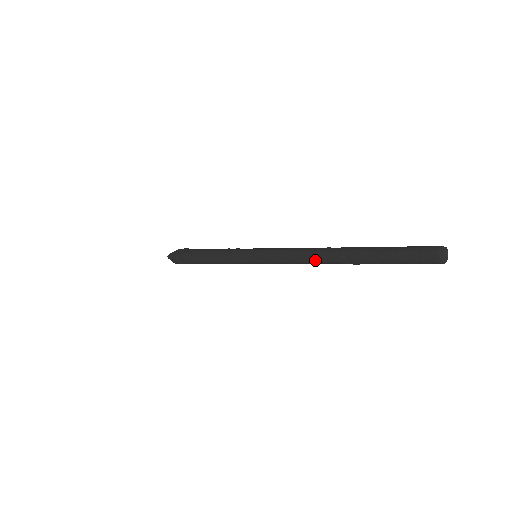
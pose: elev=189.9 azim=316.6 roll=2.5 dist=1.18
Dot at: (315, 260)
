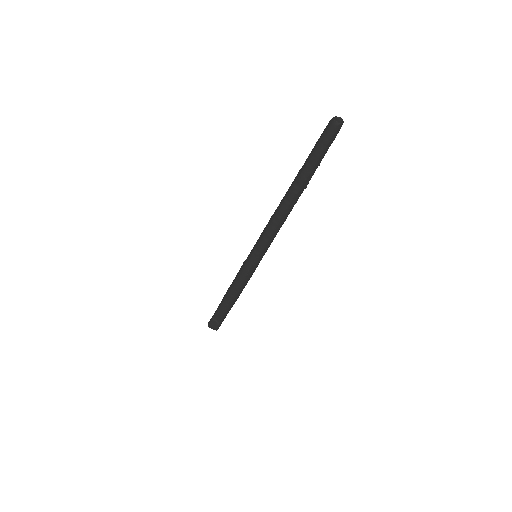
Dot at: (282, 209)
